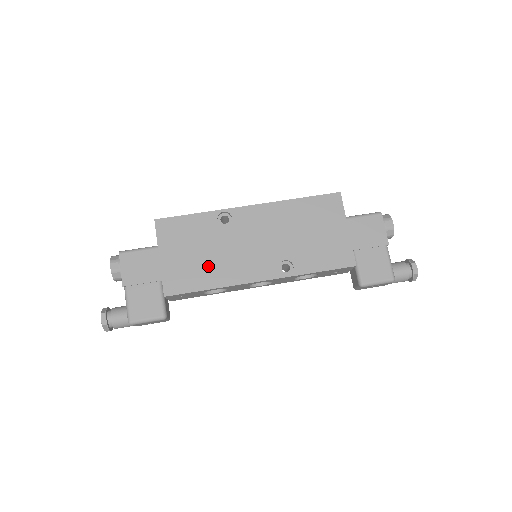
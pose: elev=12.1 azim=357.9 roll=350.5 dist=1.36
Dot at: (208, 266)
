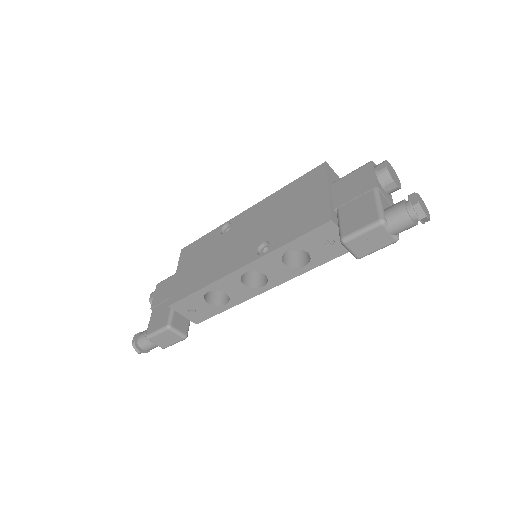
Dot at: (204, 270)
